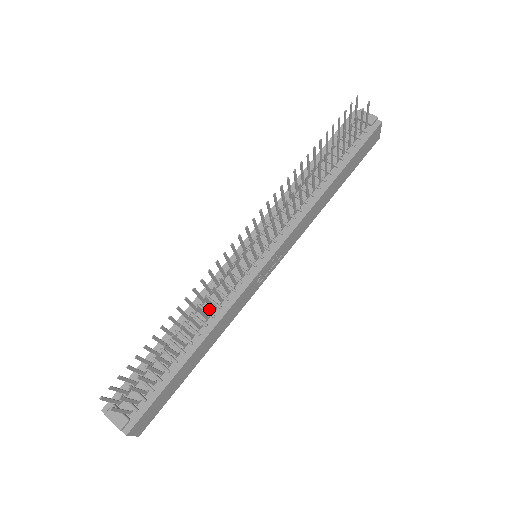
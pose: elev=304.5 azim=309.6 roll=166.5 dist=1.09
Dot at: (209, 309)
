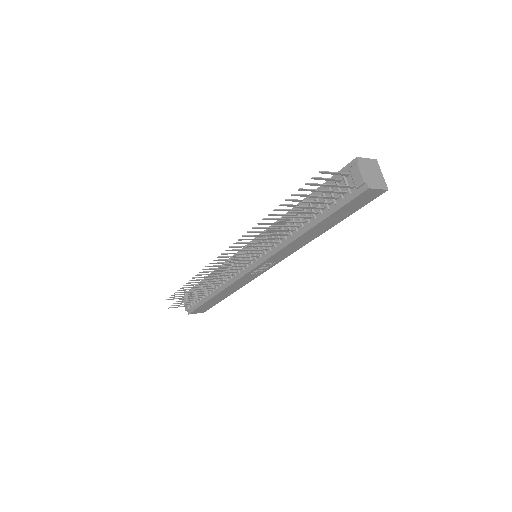
Dot at: occluded
